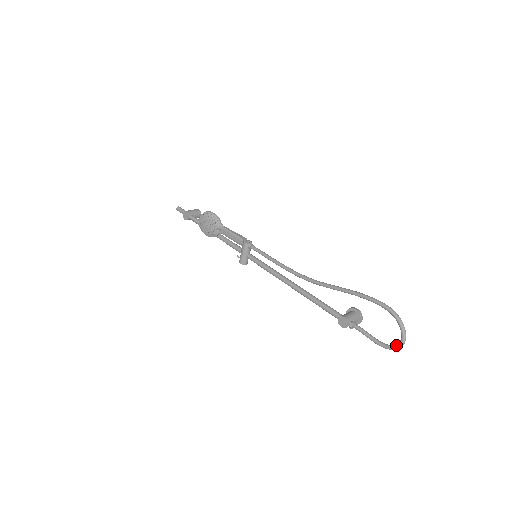
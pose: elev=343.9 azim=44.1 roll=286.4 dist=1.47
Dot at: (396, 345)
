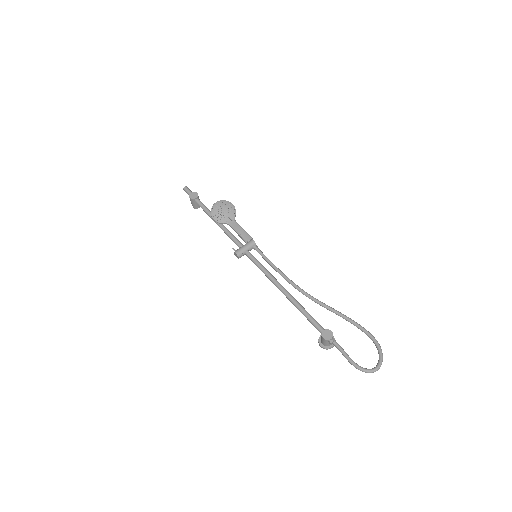
Dot at: occluded
